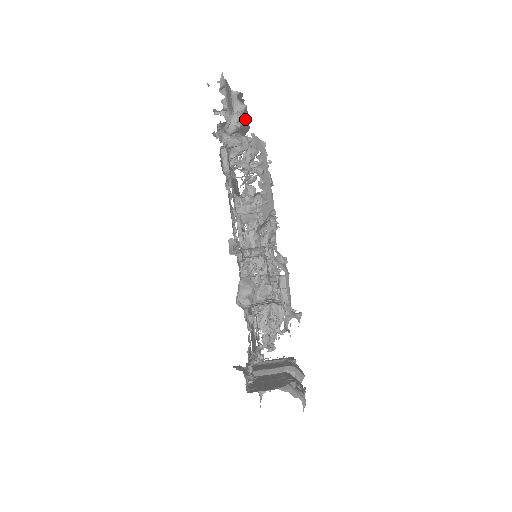
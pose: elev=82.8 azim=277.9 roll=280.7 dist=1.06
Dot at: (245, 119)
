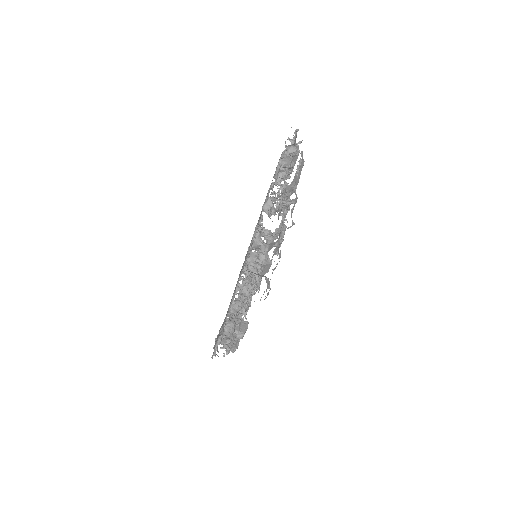
Dot at: (298, 152)
